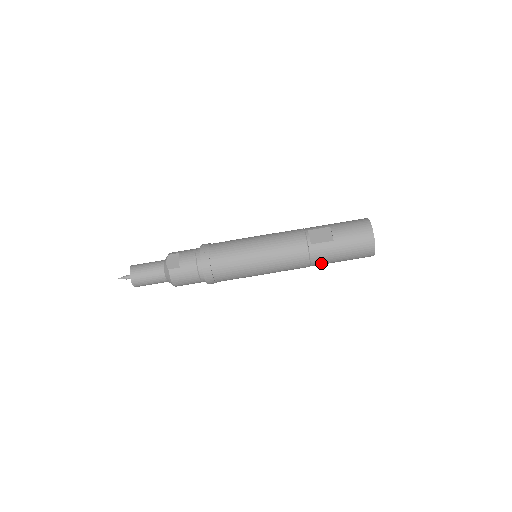
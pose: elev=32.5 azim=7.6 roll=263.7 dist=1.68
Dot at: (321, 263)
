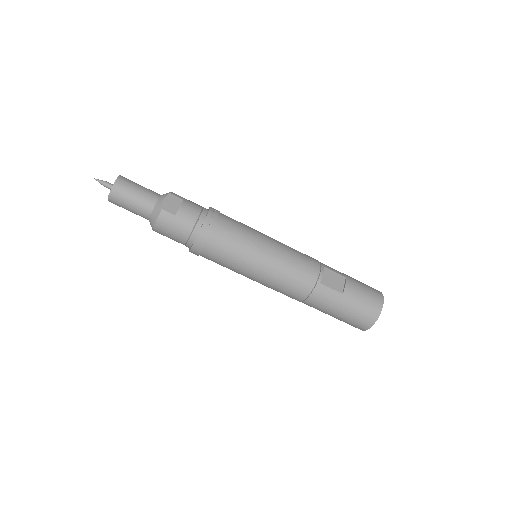
Dot at: (314, 306)
